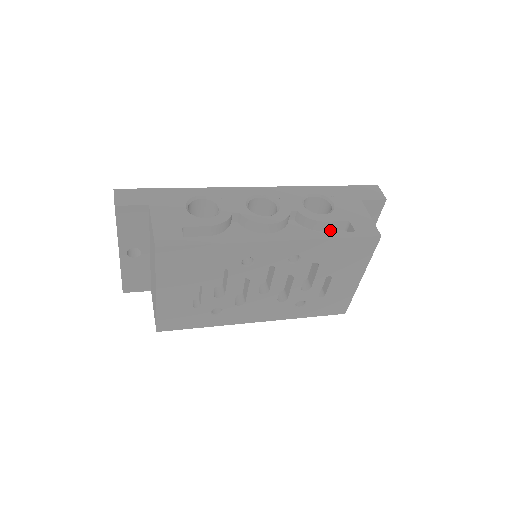
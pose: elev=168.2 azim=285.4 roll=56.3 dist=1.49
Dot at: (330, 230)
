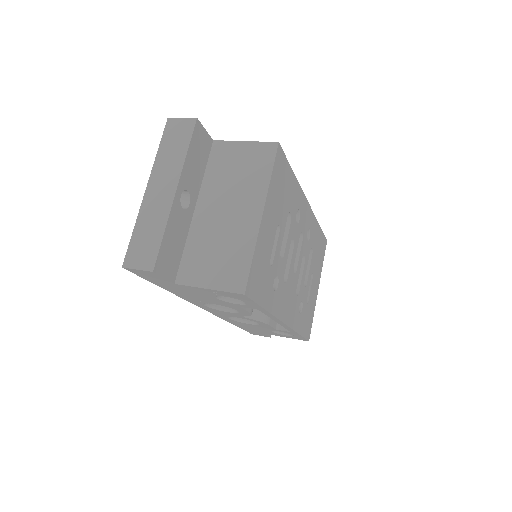
Dot at: occluded
